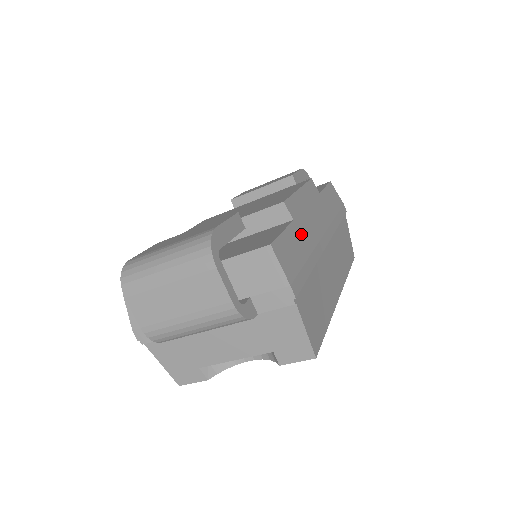
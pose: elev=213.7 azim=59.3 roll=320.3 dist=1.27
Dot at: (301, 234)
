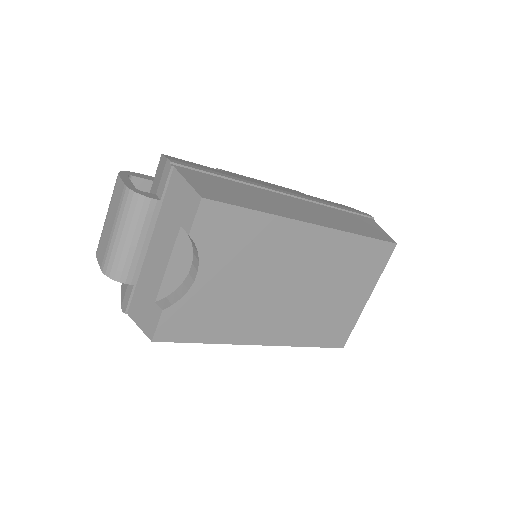
Dot at: (229, 174)
